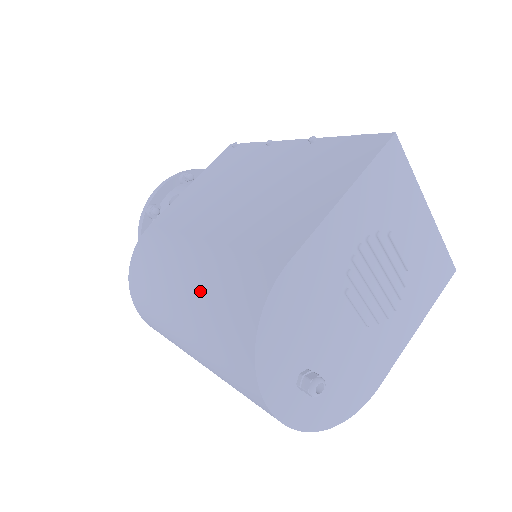
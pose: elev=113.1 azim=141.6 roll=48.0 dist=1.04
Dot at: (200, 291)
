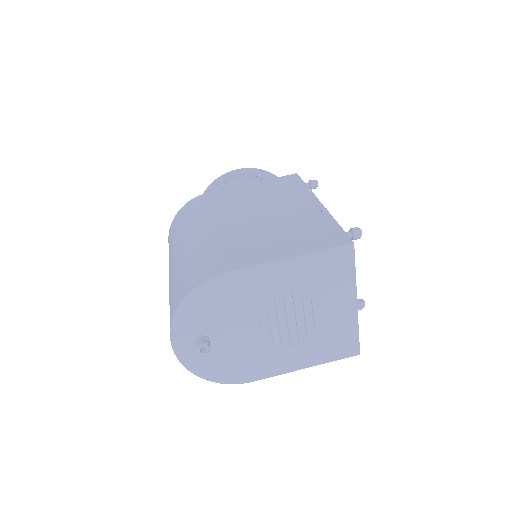
Dot at: (188, 253)
